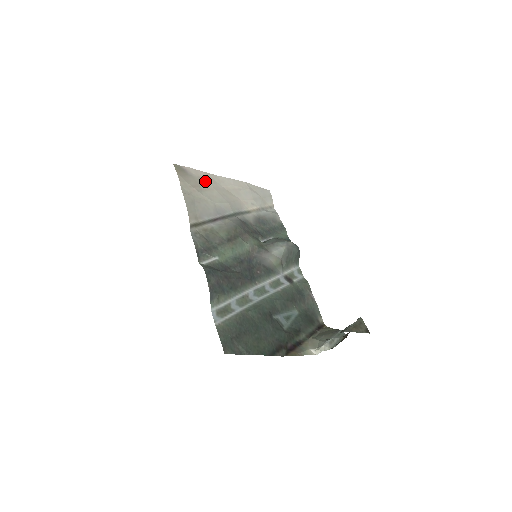
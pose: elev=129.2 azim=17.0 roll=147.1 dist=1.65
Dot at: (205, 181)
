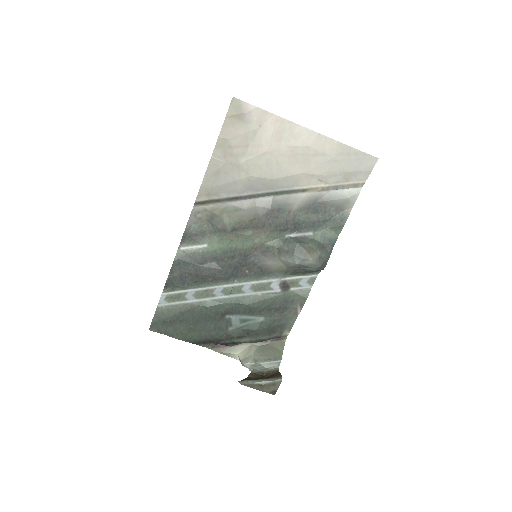
Dot at: (264, 135)
